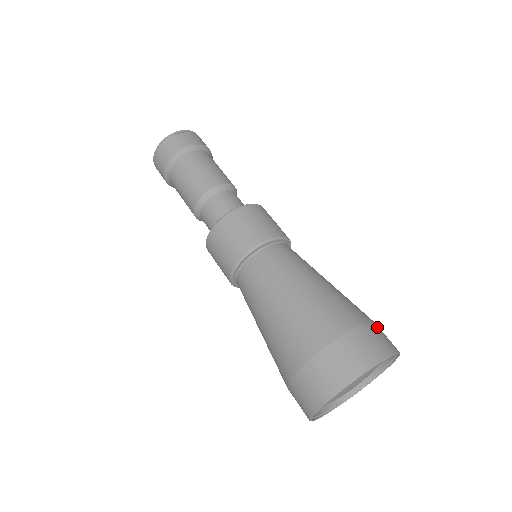
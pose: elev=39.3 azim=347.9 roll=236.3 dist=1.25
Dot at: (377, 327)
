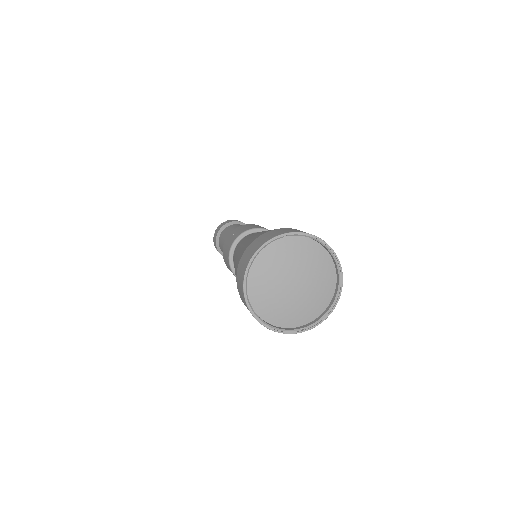
Dot at: occluded
